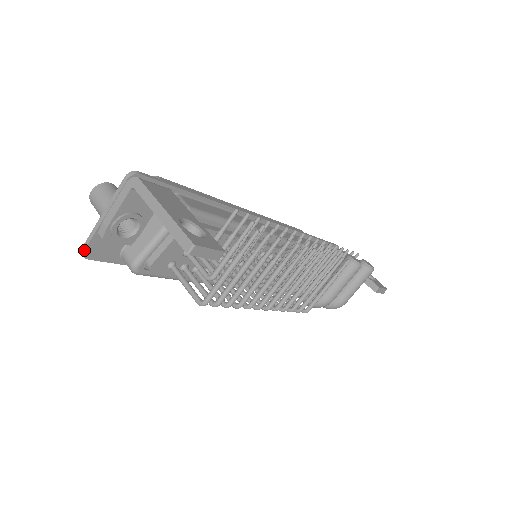
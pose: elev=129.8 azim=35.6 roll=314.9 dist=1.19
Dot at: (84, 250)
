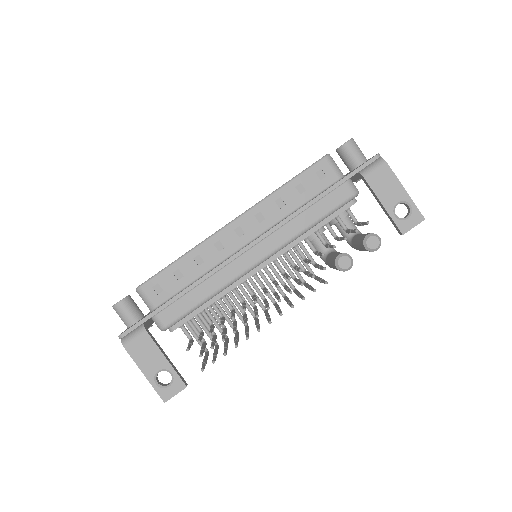
Dot at: occluded
